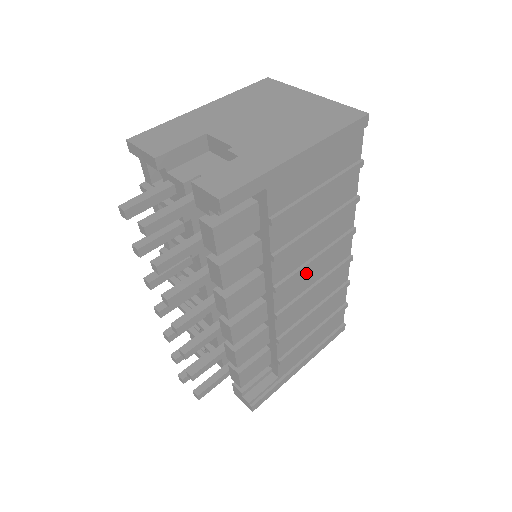
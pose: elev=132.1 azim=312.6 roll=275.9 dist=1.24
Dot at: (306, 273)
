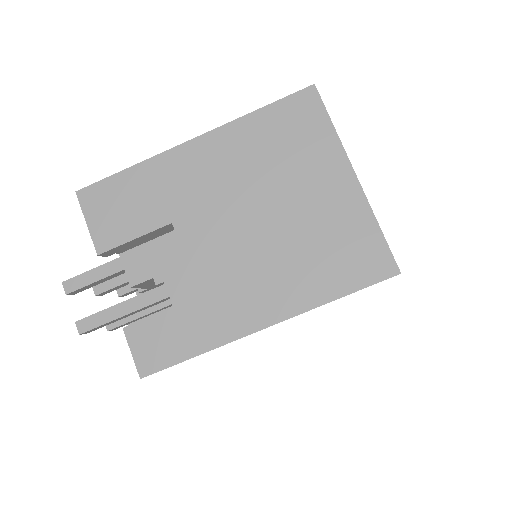
Dot at: occluded
